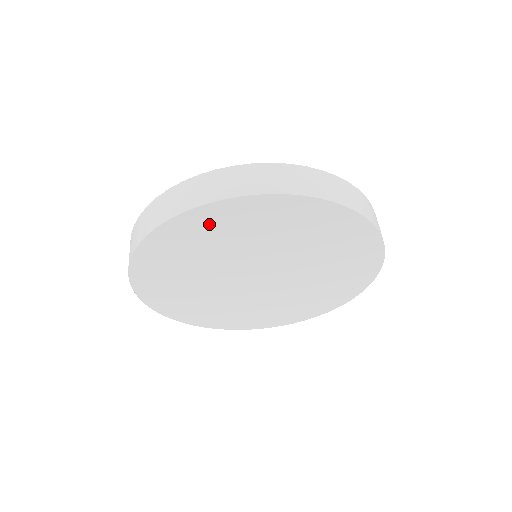
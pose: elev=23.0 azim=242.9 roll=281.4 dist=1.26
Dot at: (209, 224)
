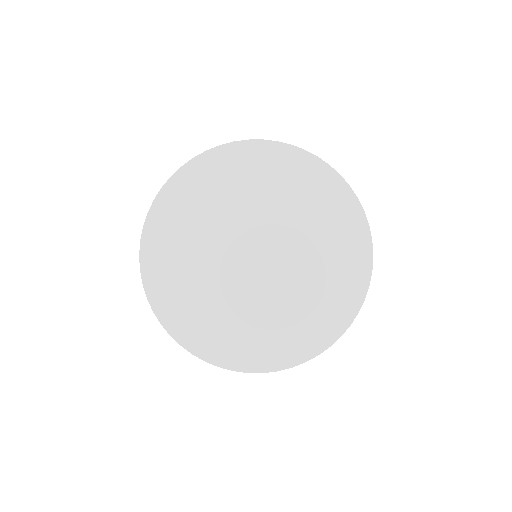
Dot at: (176, 205)
